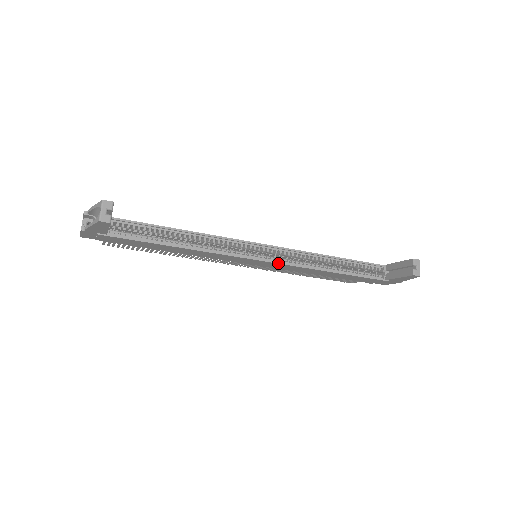
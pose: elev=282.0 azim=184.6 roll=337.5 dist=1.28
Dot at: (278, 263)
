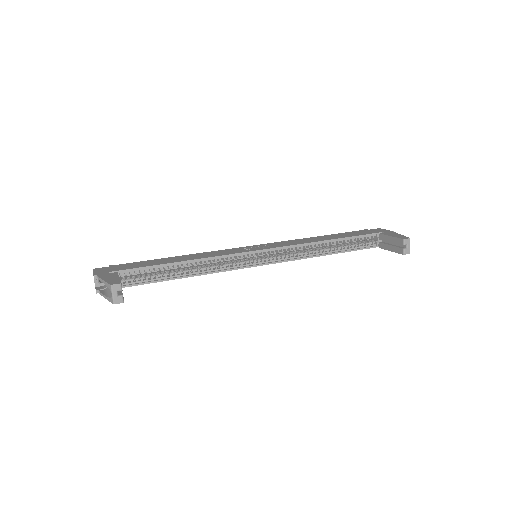
Dot at: occluded
